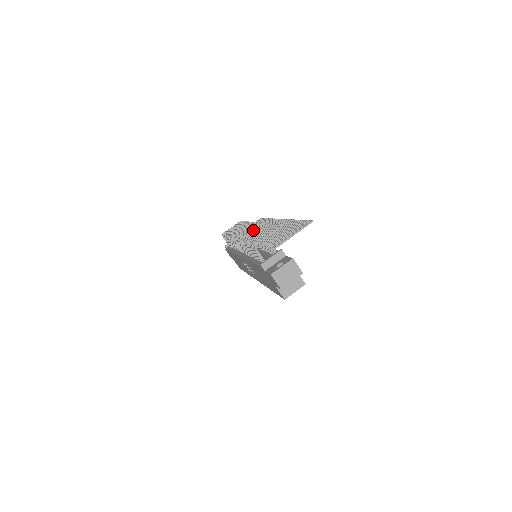
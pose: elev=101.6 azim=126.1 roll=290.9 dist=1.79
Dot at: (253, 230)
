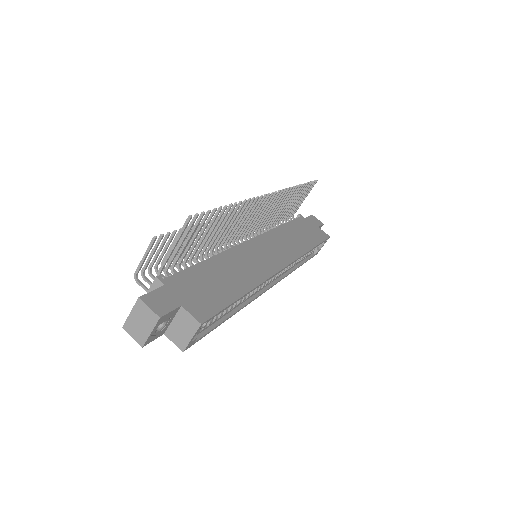
Dot at: occluded
